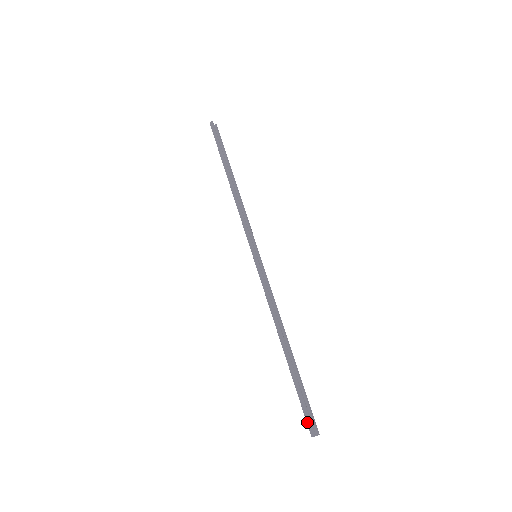
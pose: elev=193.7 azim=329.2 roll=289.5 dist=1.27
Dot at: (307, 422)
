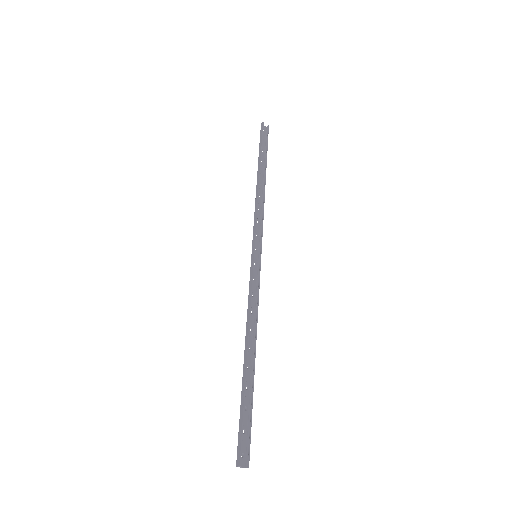
Dot at: (238, 447)
